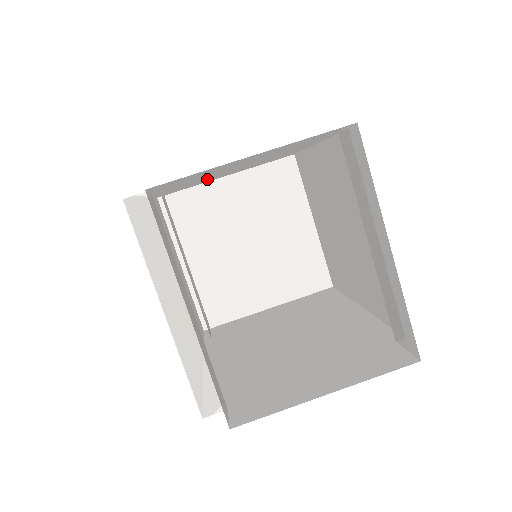
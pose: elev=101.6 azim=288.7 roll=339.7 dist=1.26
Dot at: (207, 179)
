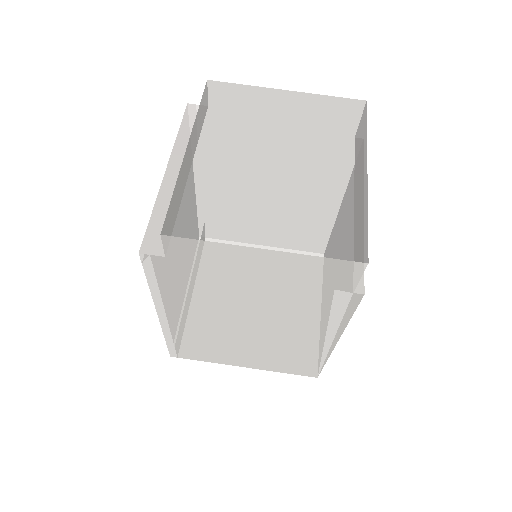
Dot at: (246, 206)
